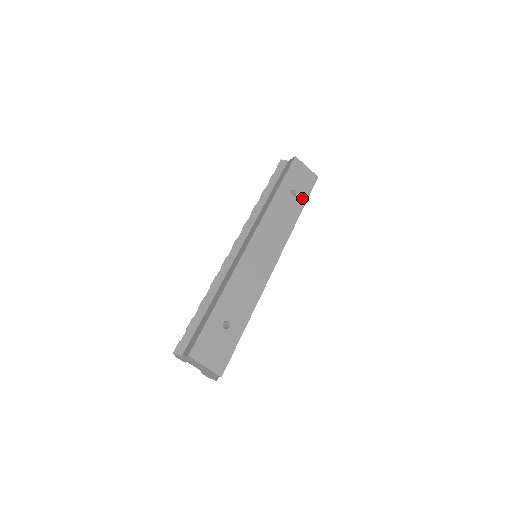
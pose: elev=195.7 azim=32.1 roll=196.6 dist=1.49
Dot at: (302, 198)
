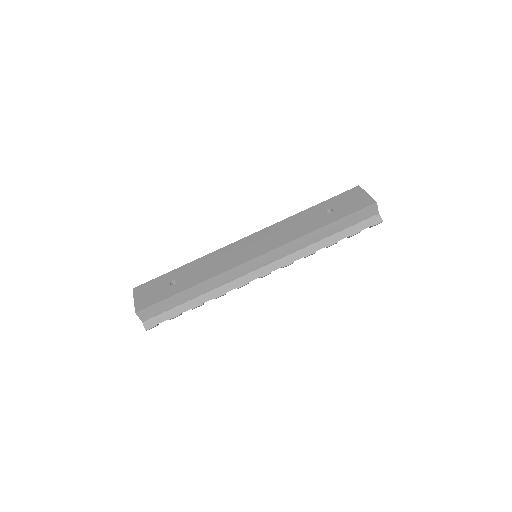
Dot at: (337, 216)
